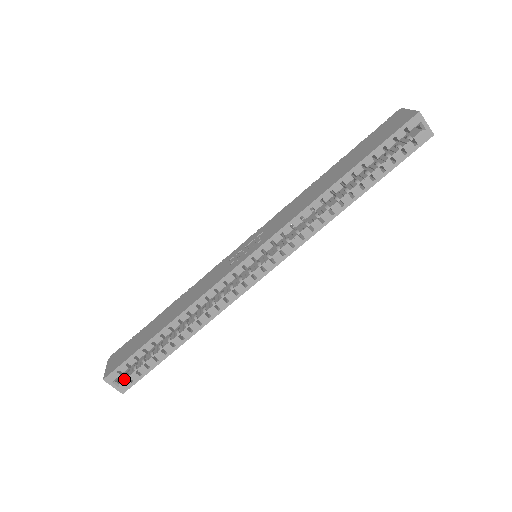
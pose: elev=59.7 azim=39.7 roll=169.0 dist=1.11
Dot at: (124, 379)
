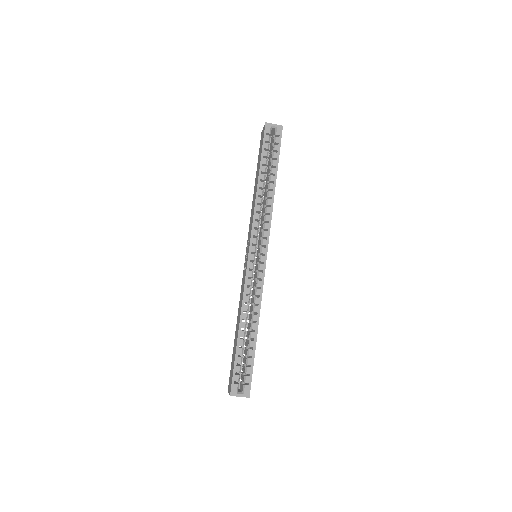
Dot at: (242, 387)
